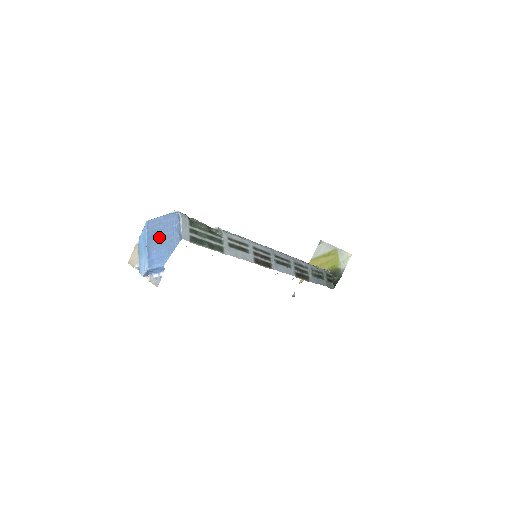
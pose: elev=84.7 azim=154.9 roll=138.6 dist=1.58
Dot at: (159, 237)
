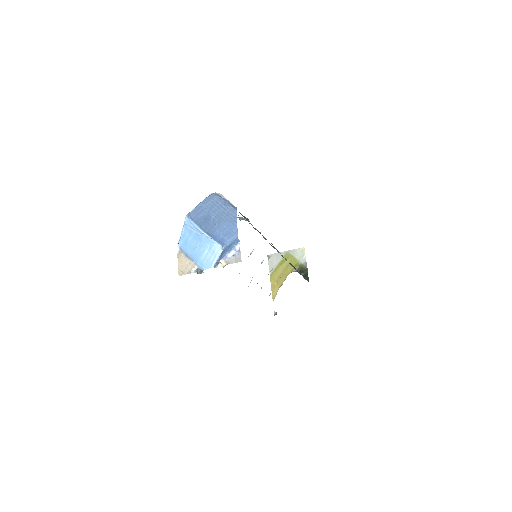
Dot at: (212, 219)
